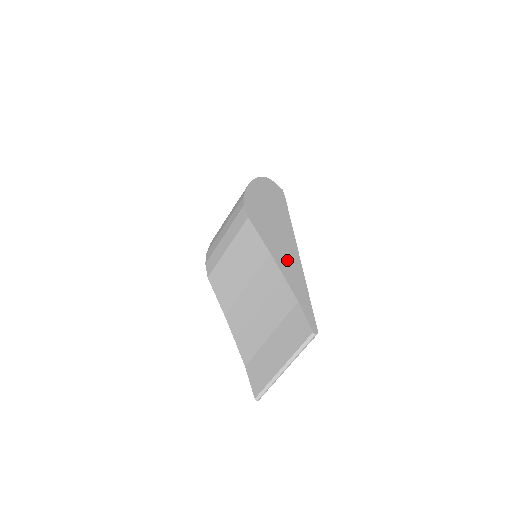
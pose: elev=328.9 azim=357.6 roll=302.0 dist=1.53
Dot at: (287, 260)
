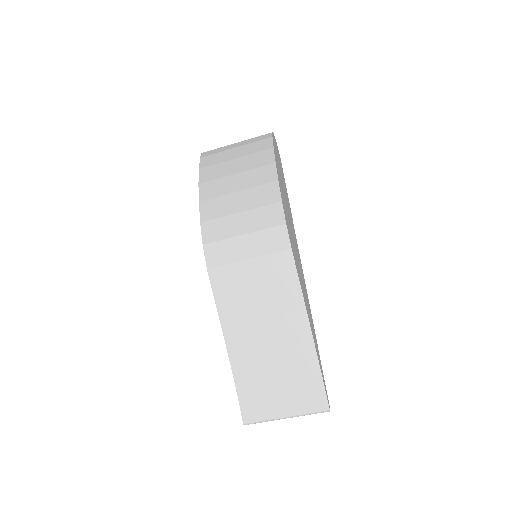
Dot at: (308, 308)
